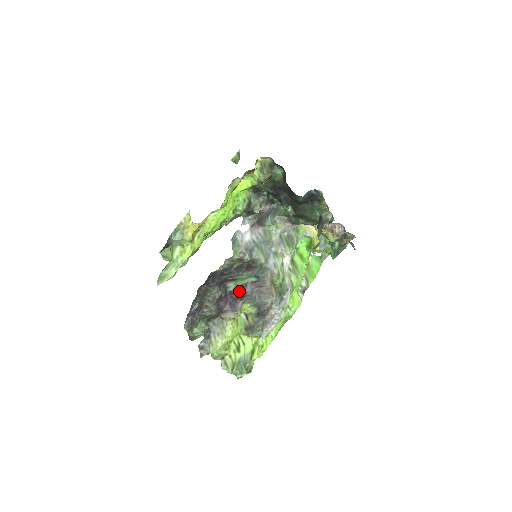
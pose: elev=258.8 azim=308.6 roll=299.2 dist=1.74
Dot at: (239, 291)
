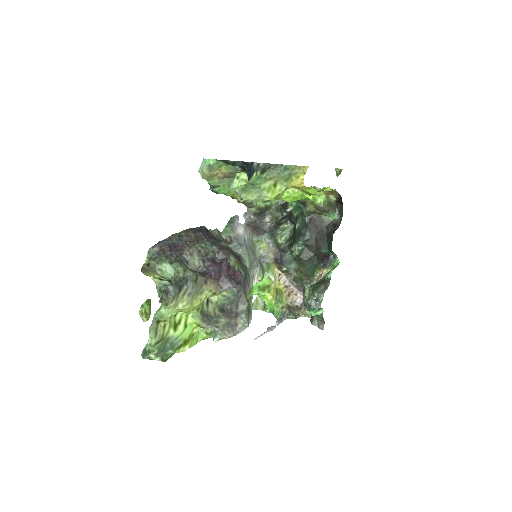
Dot at: (236, 272)
